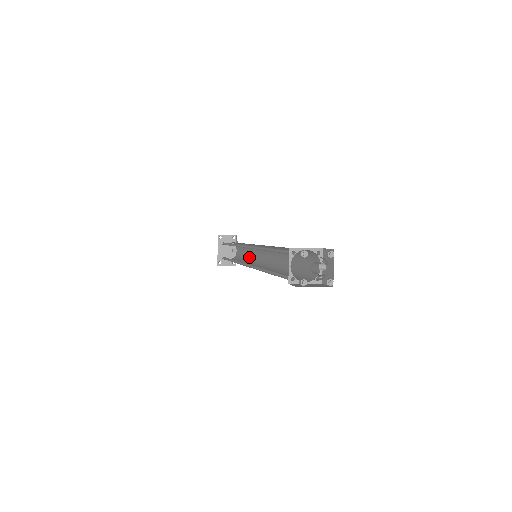
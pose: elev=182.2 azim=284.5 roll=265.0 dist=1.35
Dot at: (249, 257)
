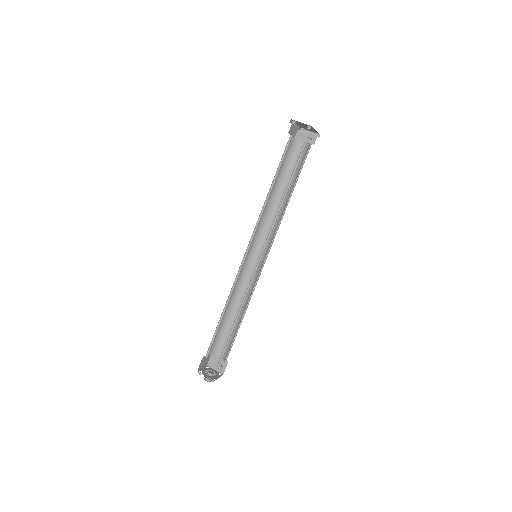
Dot at: (286, 204)
